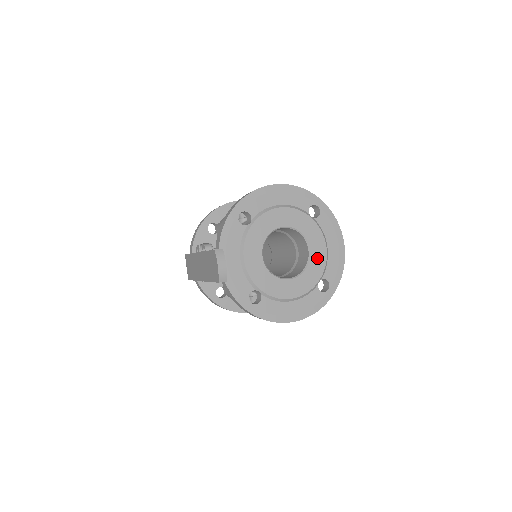
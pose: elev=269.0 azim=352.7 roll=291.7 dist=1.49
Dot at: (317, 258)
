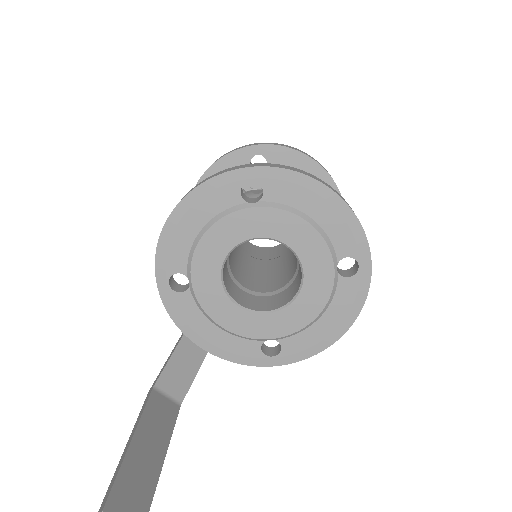
Dot at: (307, 247)
